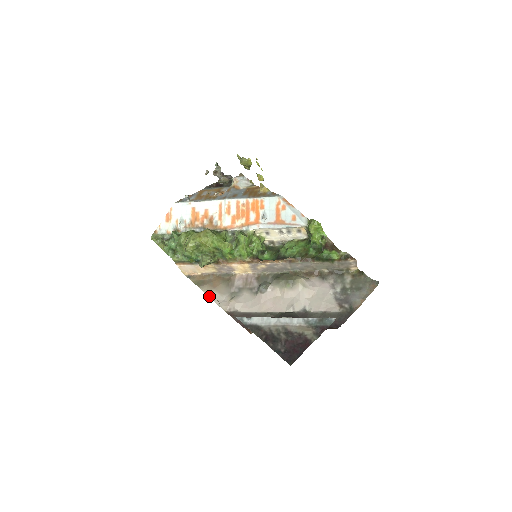
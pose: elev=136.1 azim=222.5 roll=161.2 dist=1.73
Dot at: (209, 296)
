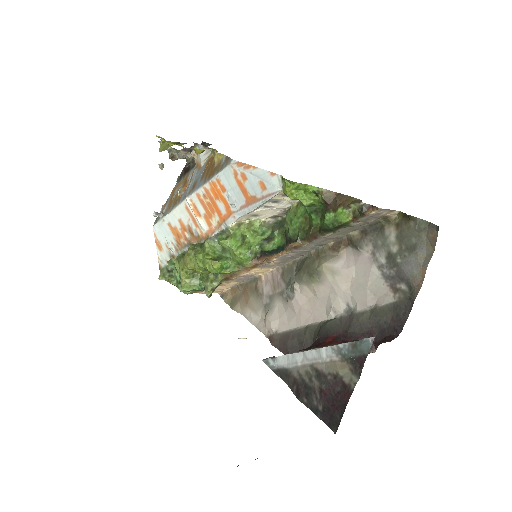
Dot at: (246, 317)
